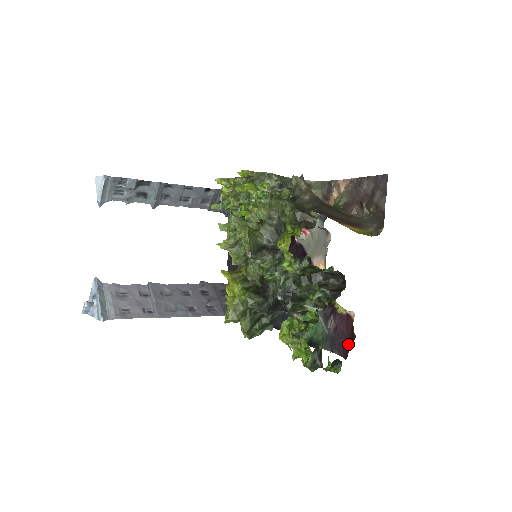
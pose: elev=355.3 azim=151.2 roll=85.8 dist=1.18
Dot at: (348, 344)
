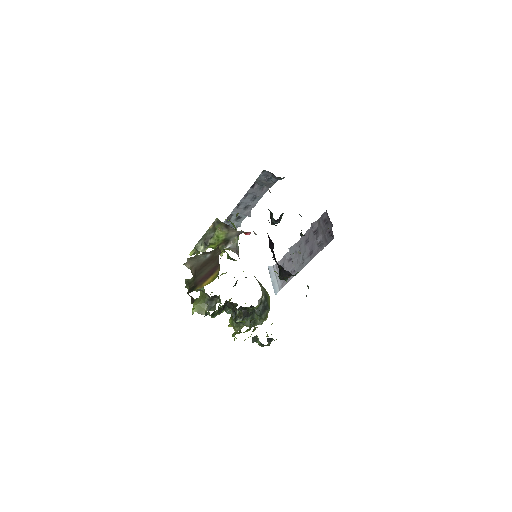
Dot at: occluded
